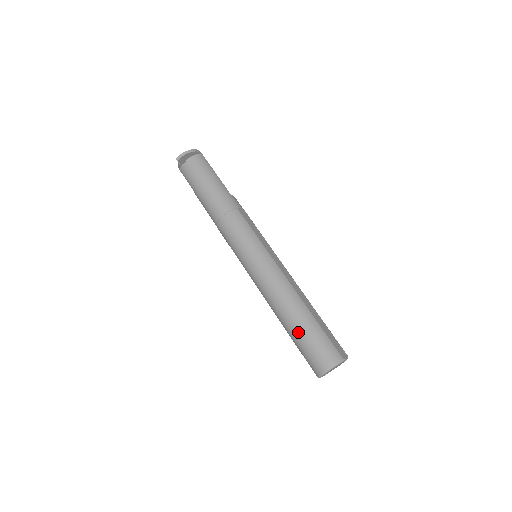
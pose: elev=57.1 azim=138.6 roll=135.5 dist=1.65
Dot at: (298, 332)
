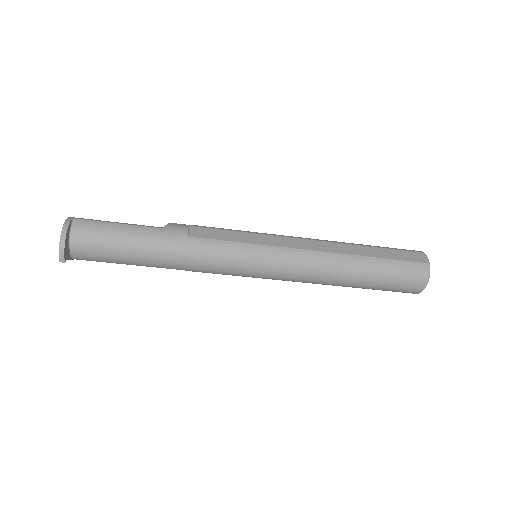
Dot at: (373, 284)
